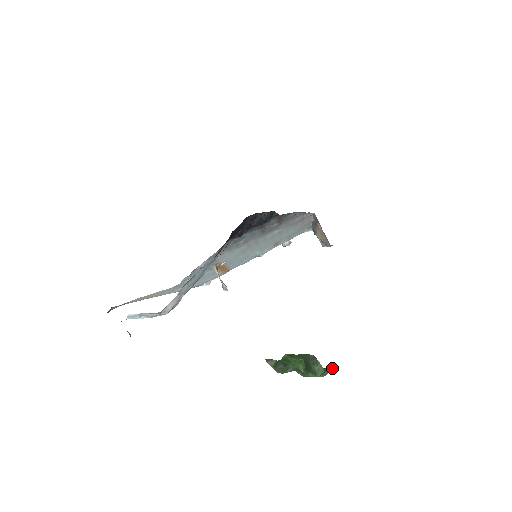
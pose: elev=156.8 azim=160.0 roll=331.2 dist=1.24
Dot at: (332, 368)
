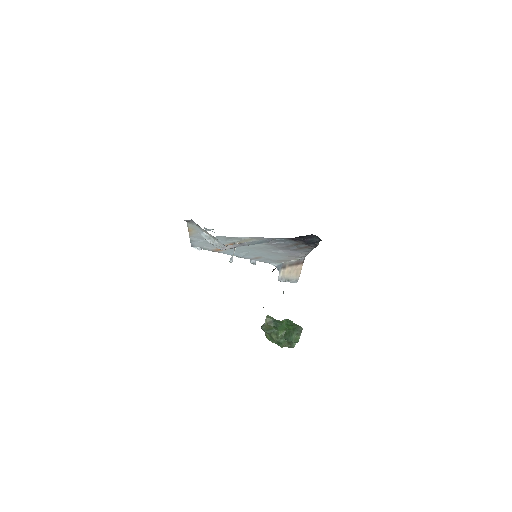
Dot at: (295, 344)
